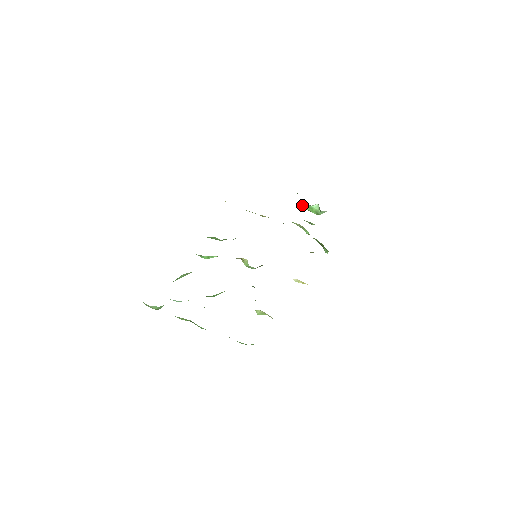
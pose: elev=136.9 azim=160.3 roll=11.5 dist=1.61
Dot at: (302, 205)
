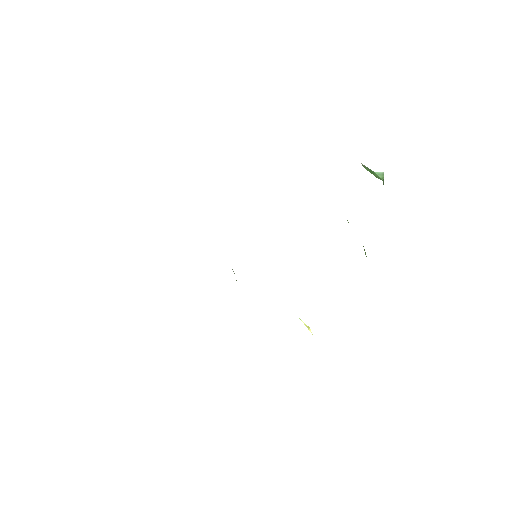
Dot at: occluded
